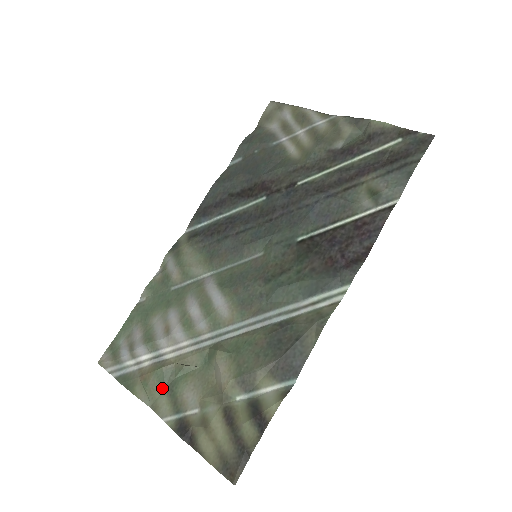
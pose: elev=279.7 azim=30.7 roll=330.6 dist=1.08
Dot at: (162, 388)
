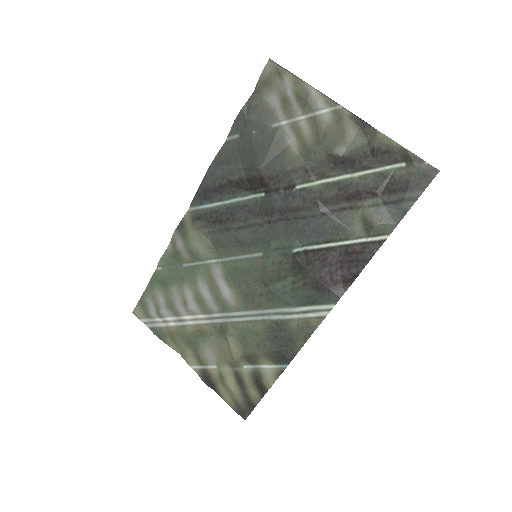
Dot at: (187, 345)
